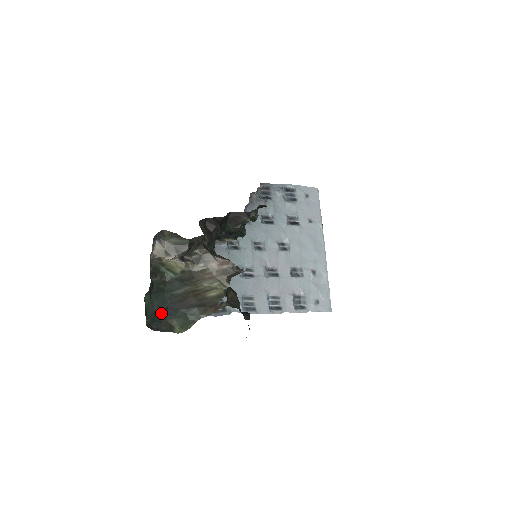
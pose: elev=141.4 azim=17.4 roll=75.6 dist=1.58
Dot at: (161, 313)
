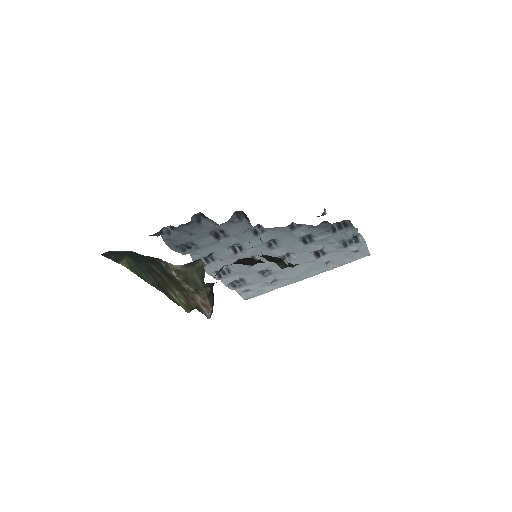
Dot at: (125, 253)
